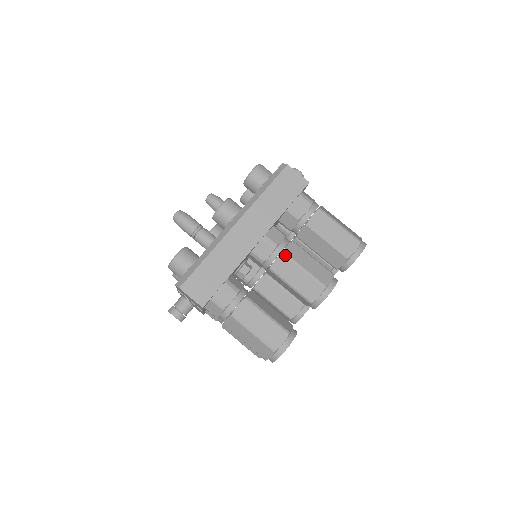
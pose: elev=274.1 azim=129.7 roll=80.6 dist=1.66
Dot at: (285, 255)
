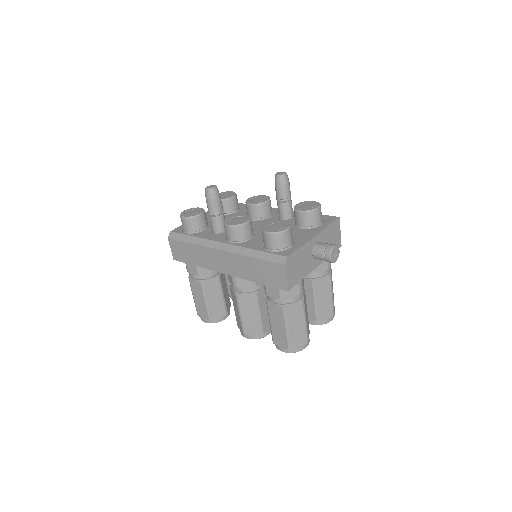
Dot at: (236, 297)
